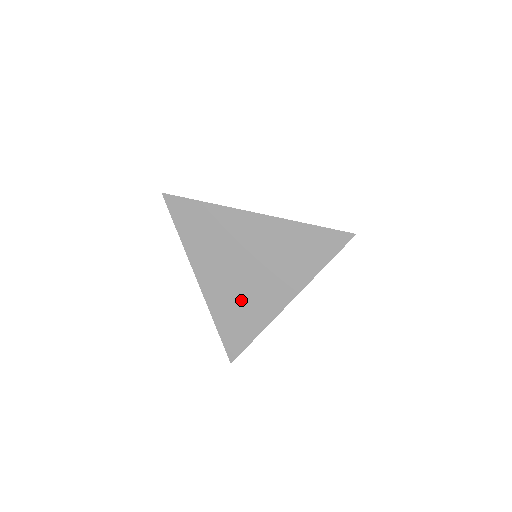
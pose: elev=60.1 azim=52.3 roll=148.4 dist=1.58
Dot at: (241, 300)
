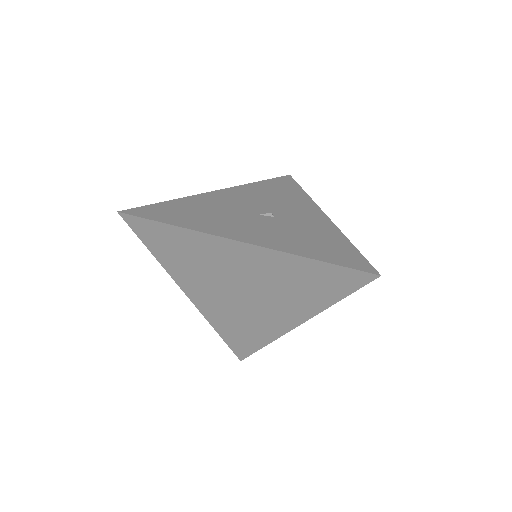
Dot at: (241, 317)
